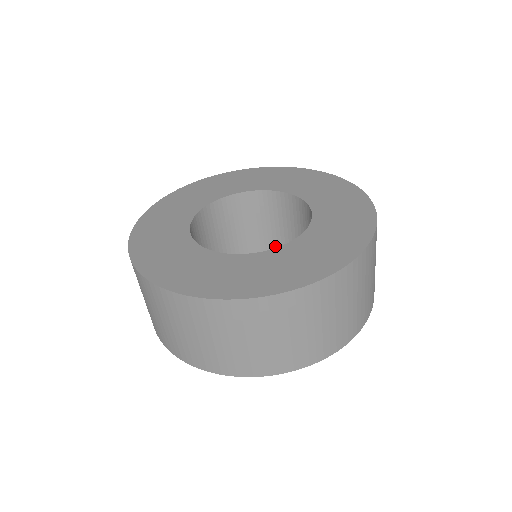
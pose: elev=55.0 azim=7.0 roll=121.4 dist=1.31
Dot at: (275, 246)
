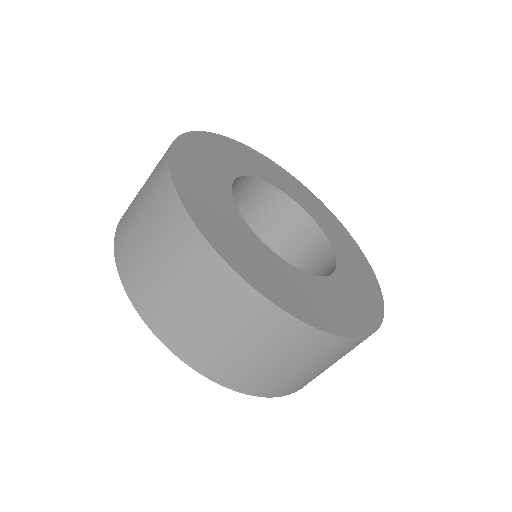
Dot at: occluded
